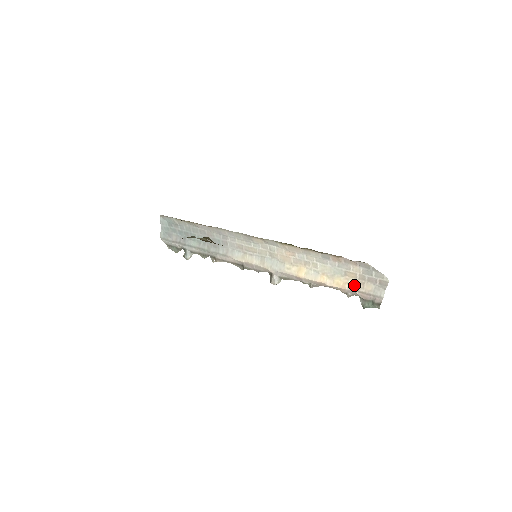
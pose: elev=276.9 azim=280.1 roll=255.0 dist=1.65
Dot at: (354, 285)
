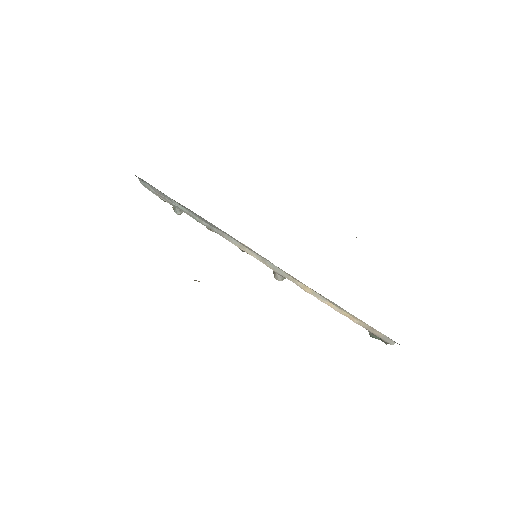
Dot at: (363, 325)
